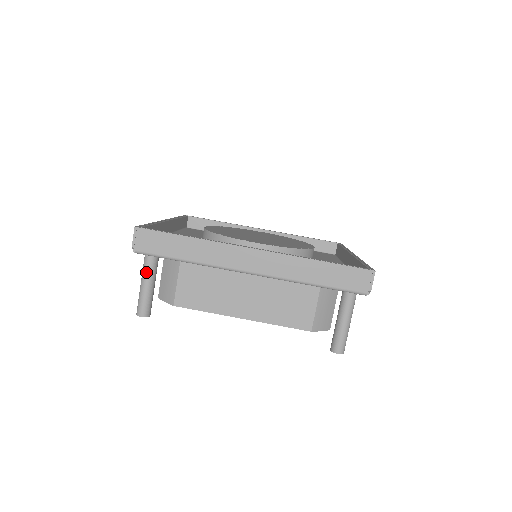
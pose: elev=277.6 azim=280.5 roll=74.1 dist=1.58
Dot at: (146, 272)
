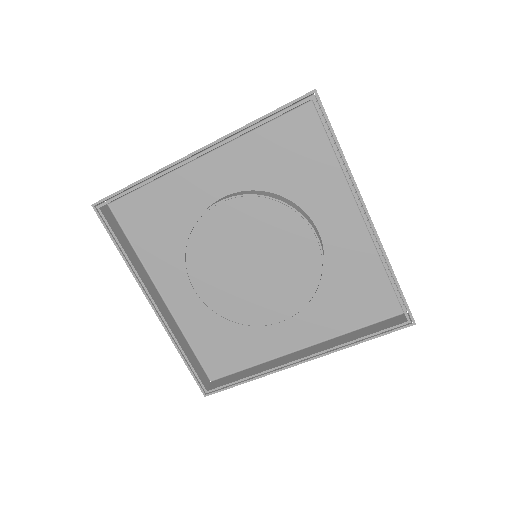
Dot at: occluded
